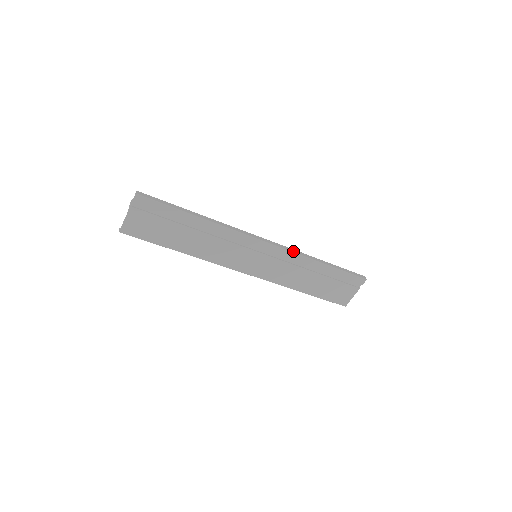
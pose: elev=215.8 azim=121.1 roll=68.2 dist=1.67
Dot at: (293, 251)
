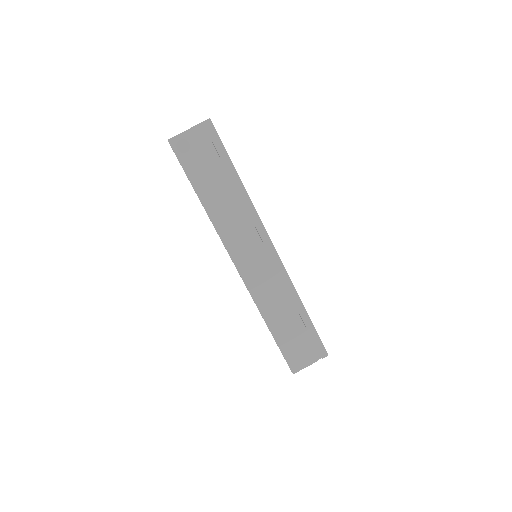
Dot at: occluded
